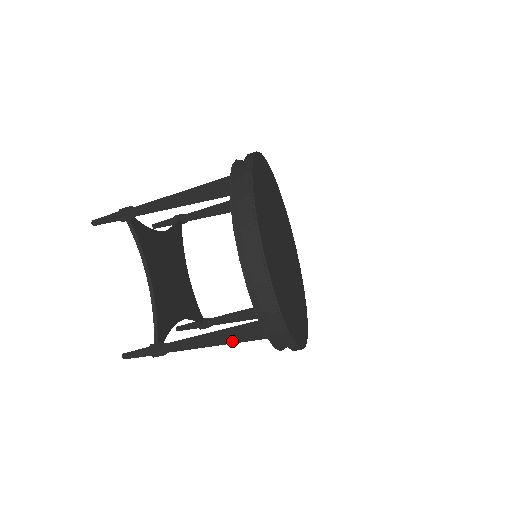
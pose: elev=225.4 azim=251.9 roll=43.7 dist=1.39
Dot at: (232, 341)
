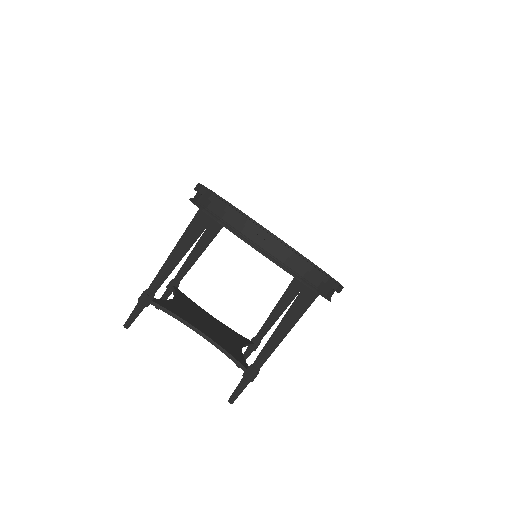
Dot at: (297, 318)
